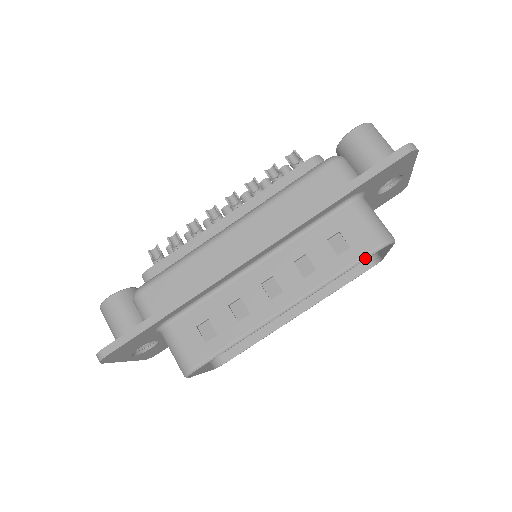
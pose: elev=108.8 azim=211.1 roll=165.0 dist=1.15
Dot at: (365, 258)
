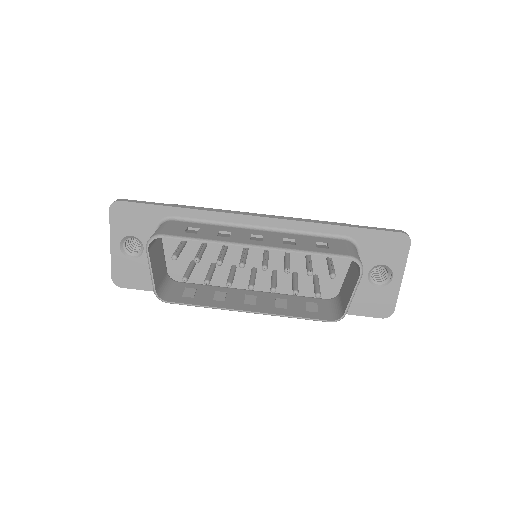
Dot at: (335, 255)
